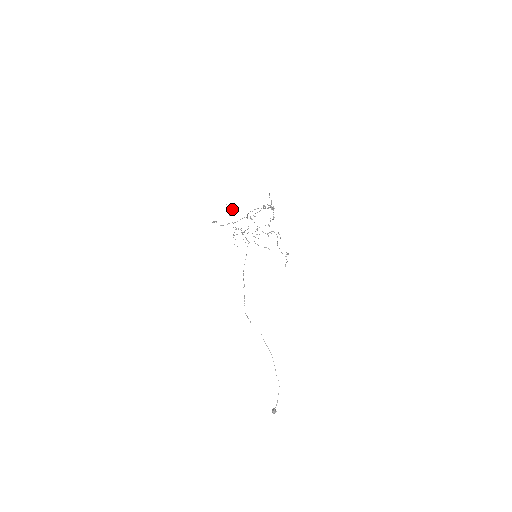
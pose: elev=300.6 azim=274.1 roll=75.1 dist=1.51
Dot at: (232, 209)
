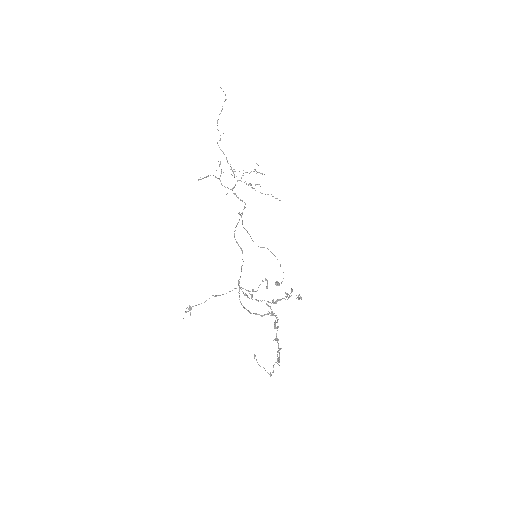
Dot at: occluded
